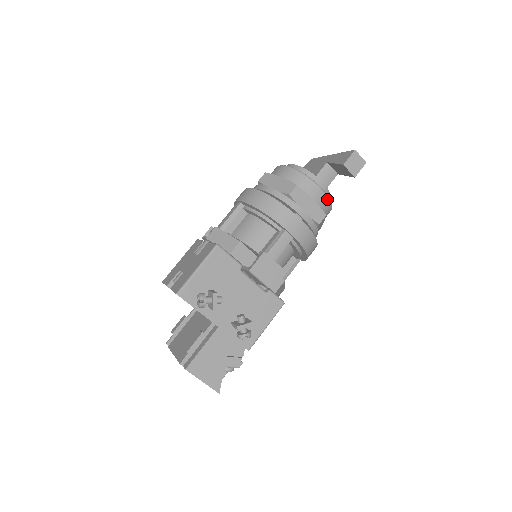
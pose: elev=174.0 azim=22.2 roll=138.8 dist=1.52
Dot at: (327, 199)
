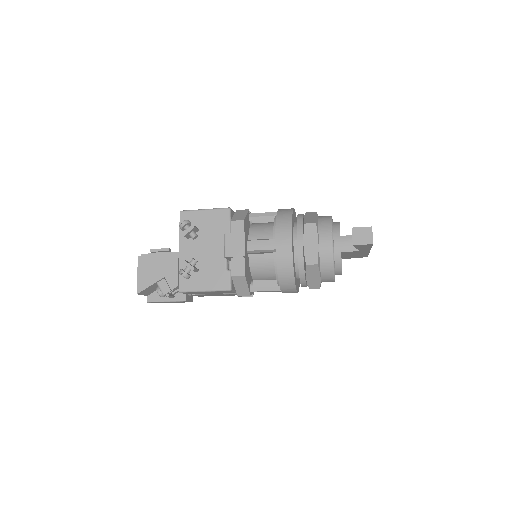
Dot at: (331, 256)
